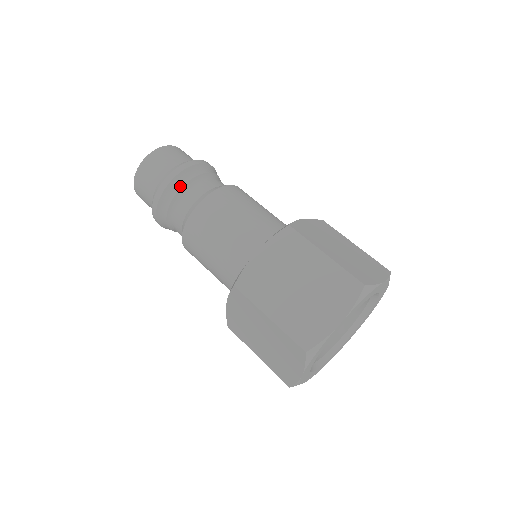
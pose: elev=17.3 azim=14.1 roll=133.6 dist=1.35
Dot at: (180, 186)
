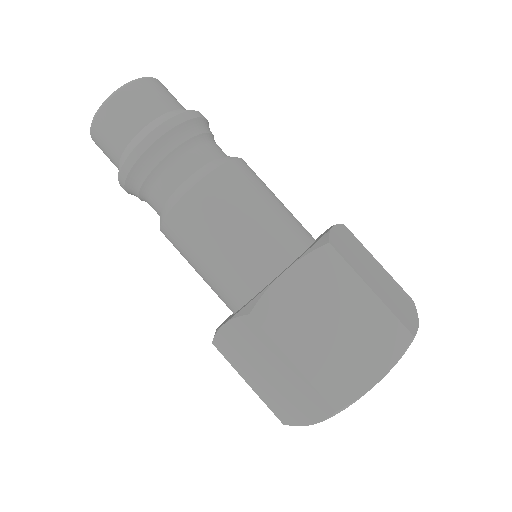
Dot at: (207, 130)
